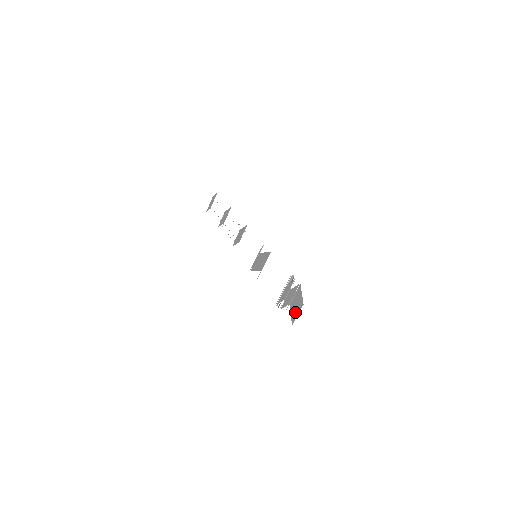
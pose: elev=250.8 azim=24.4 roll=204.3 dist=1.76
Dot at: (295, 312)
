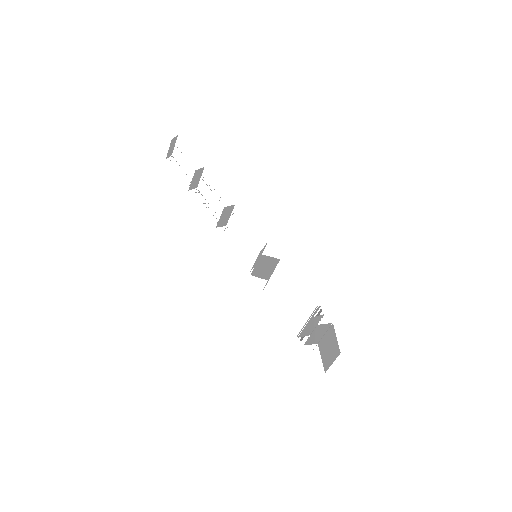
Dot at: (328, 358)
